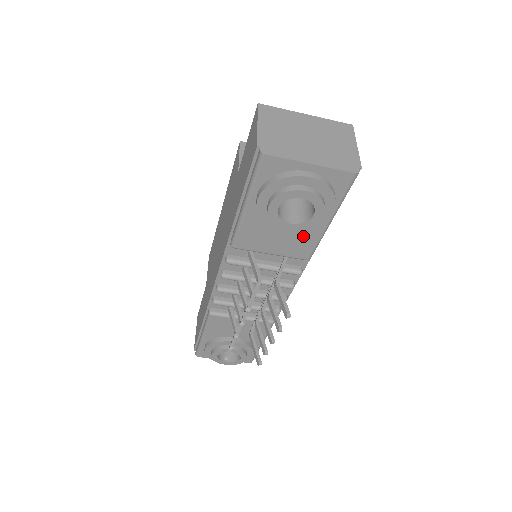
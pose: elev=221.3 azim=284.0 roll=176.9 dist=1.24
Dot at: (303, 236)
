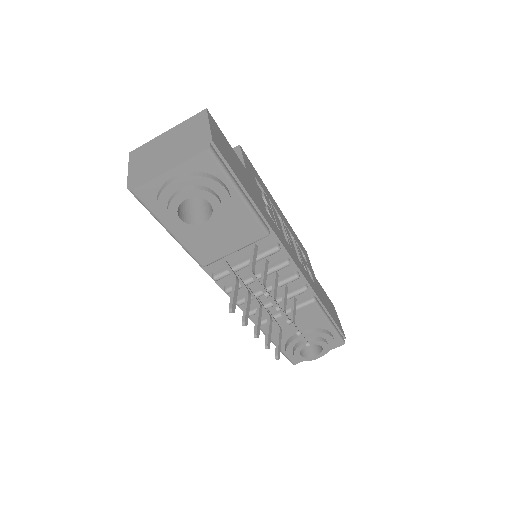
Dot at: (238, 222)
